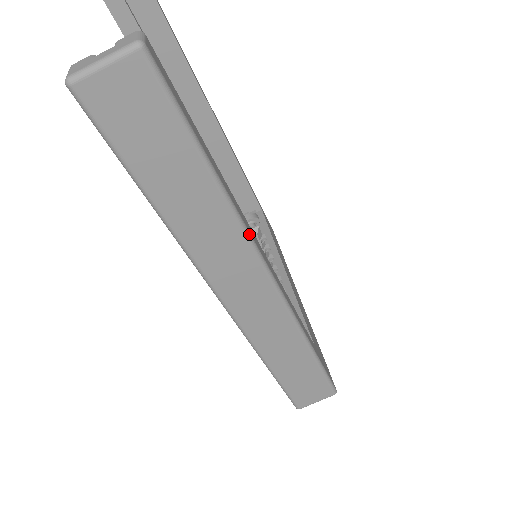
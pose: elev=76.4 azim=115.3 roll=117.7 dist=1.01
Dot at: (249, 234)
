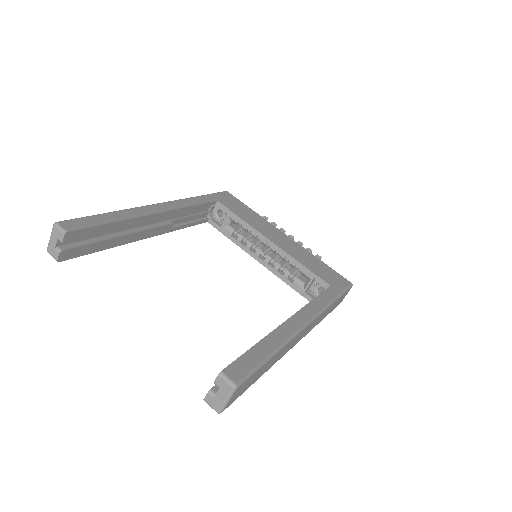
Dot at: (294, 335)
